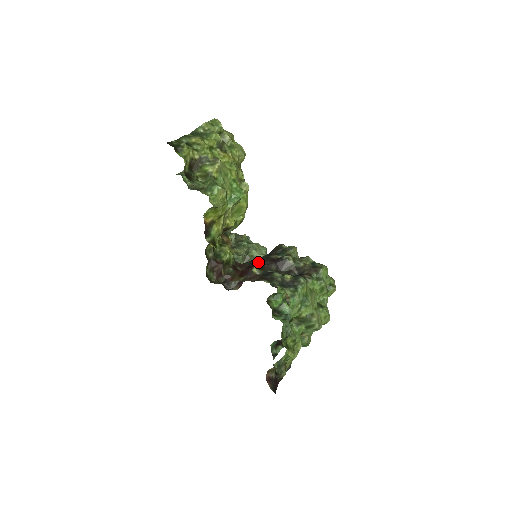
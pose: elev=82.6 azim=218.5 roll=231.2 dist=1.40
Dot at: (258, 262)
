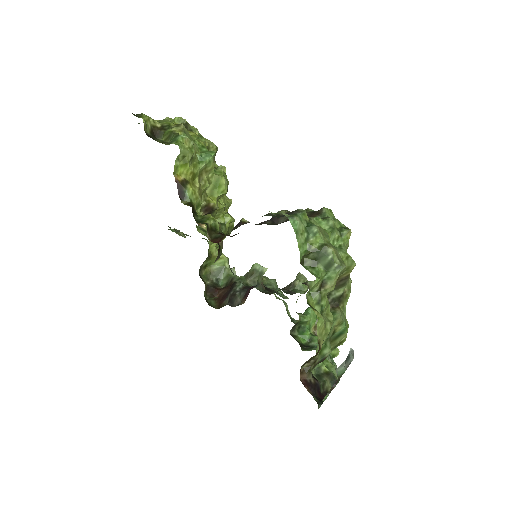
Dot at: occluded
